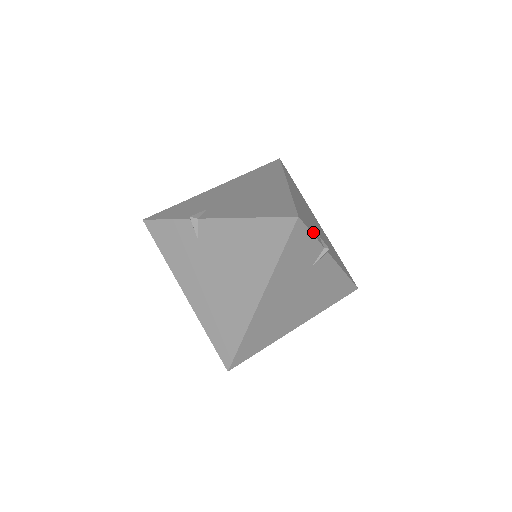
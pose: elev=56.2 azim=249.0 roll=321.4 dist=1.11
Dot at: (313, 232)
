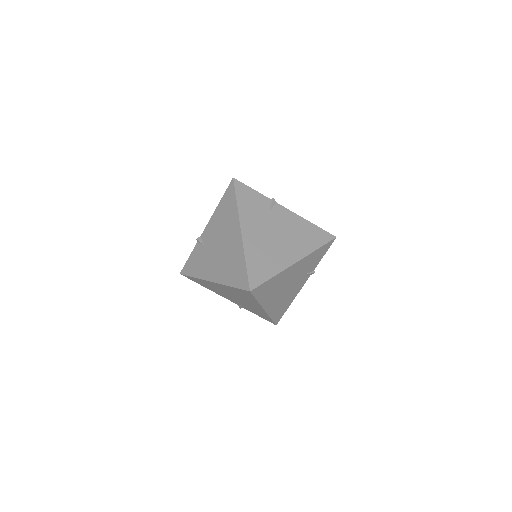
Dot at: occluded
